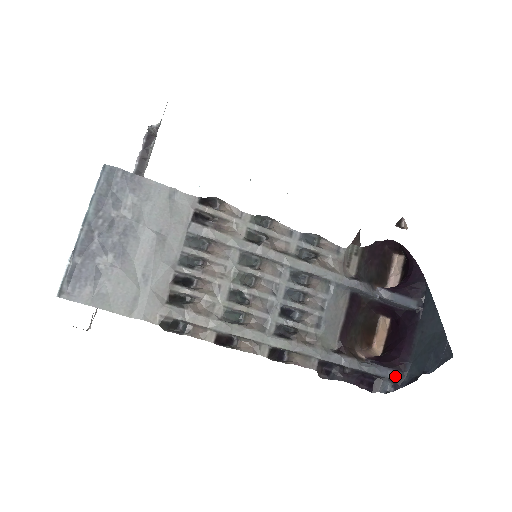
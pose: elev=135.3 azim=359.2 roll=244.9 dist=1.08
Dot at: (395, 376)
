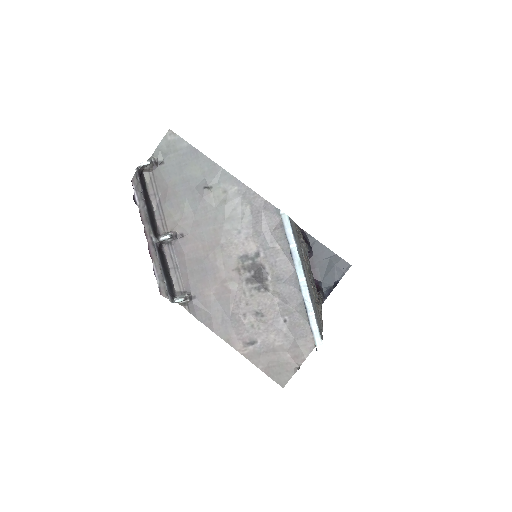
Dot at: (322, 294)
